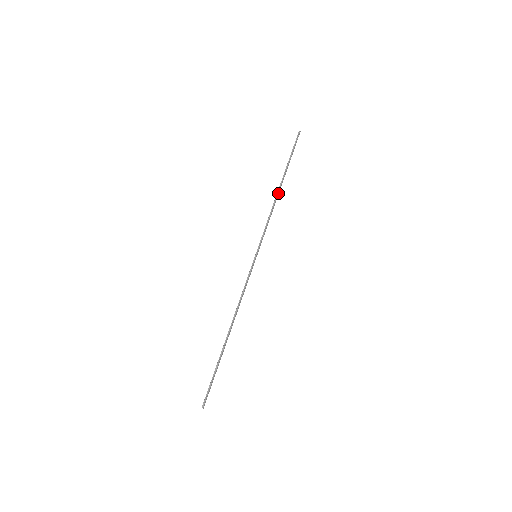
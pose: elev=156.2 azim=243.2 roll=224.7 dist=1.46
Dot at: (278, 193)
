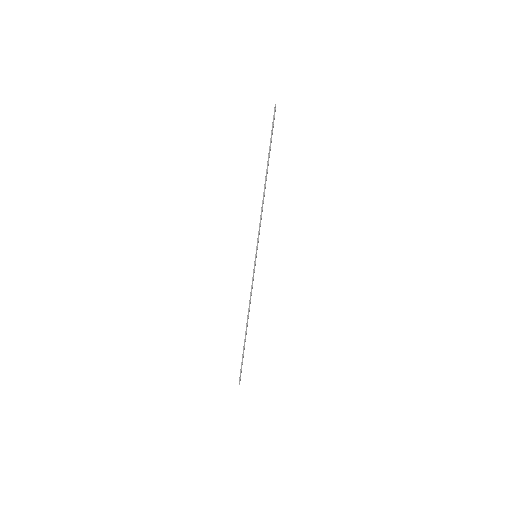
Dot at: (265, 187)
